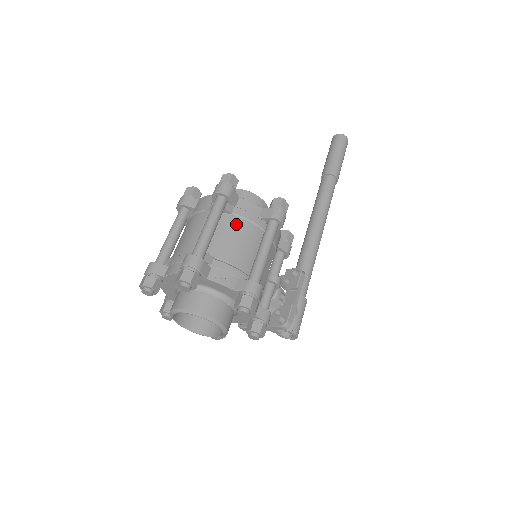
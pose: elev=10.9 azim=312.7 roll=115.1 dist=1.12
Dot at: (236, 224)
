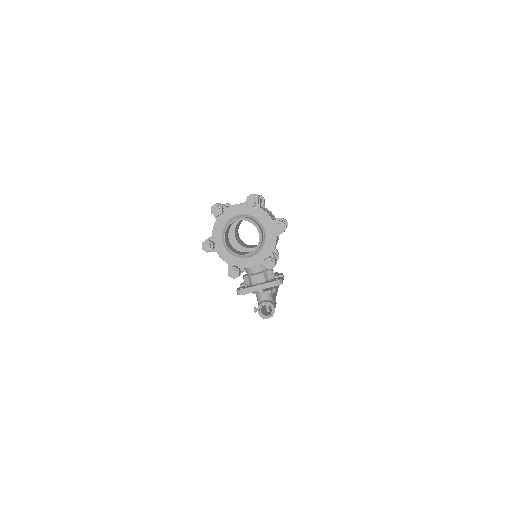
Dot at: (267, 210)
